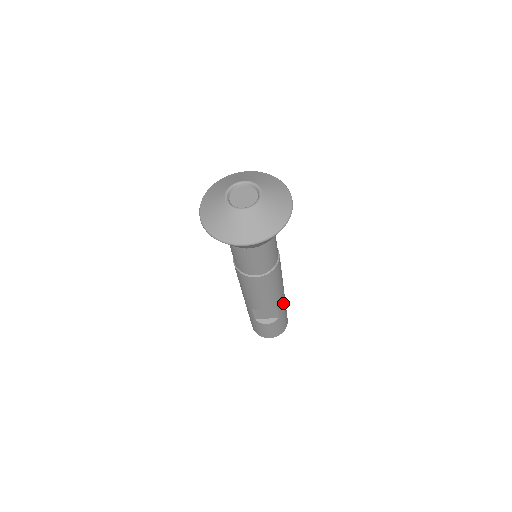
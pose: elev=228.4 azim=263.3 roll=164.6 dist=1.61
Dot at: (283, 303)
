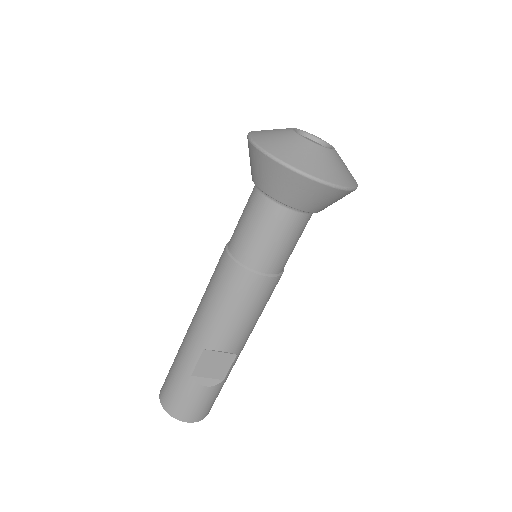
Dot at: occluded
